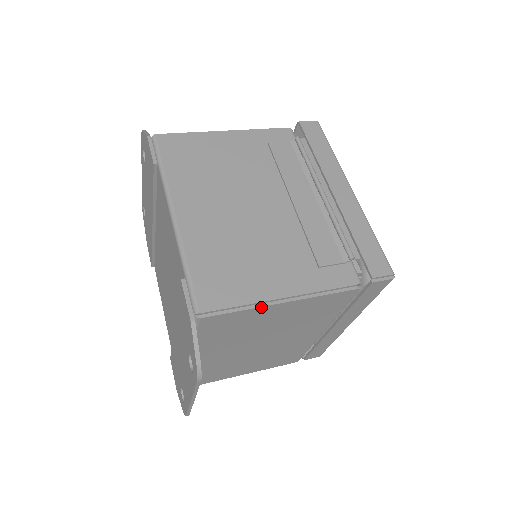
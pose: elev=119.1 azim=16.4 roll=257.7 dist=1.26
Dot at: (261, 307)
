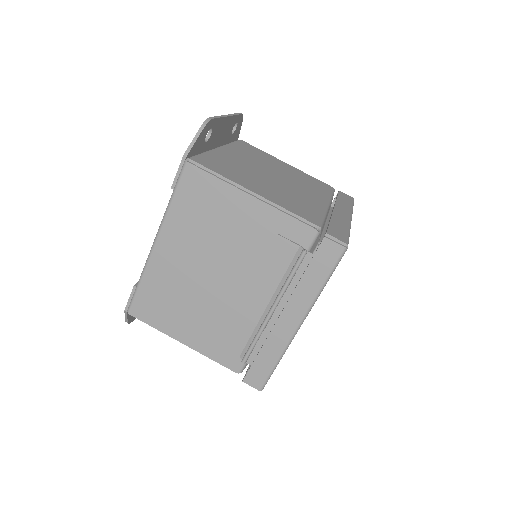
Dot at: (167, 334)
